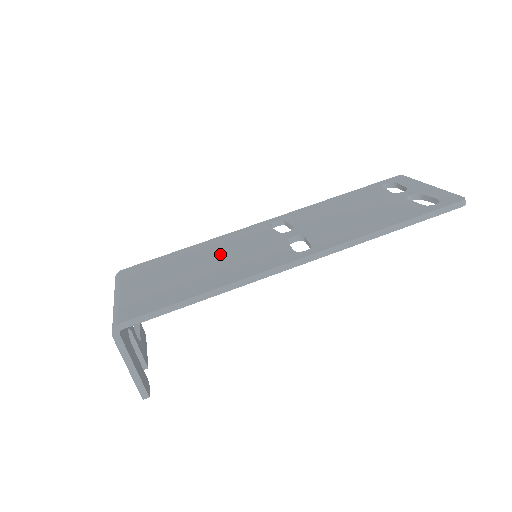
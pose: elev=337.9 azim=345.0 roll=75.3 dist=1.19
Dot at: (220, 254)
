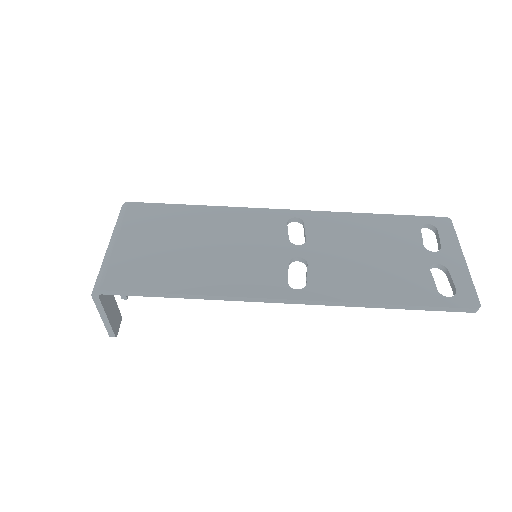
Dot at: (223, 239)
